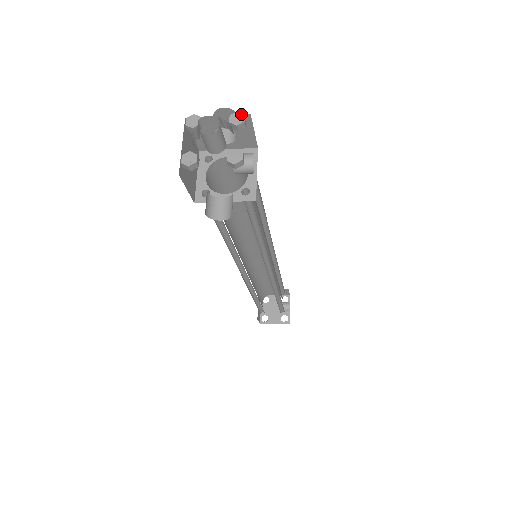
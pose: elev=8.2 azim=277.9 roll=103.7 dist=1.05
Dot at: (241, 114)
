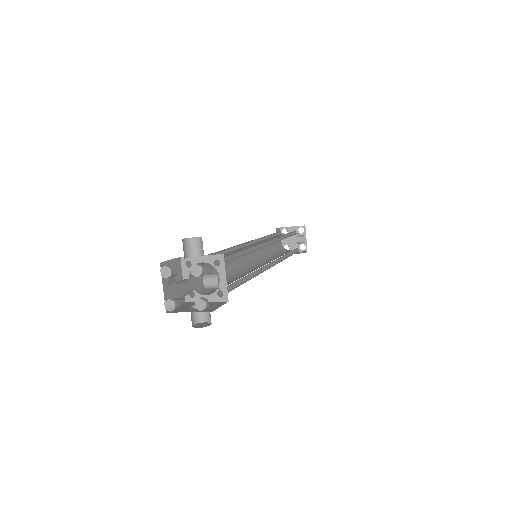
Dot at: (199, 267)
